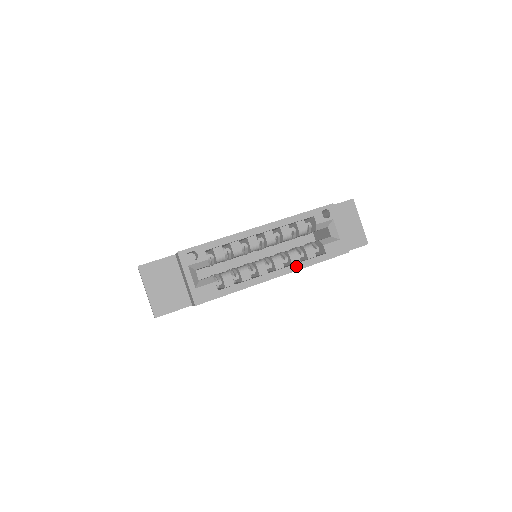
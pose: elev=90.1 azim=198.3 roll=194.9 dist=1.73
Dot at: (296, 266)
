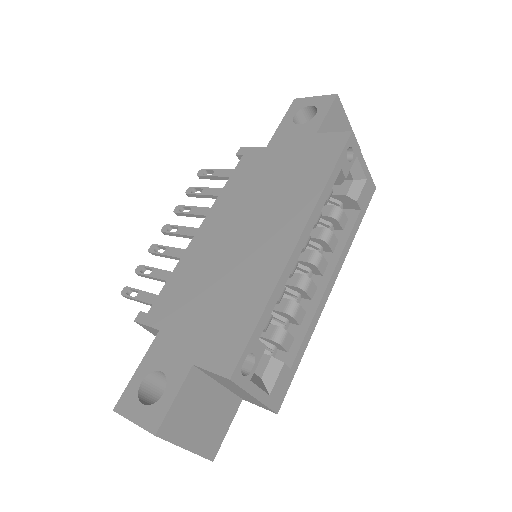
Dot at: (343, 254)
